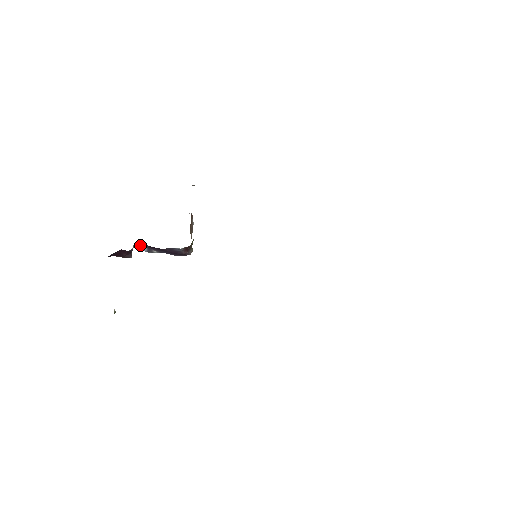
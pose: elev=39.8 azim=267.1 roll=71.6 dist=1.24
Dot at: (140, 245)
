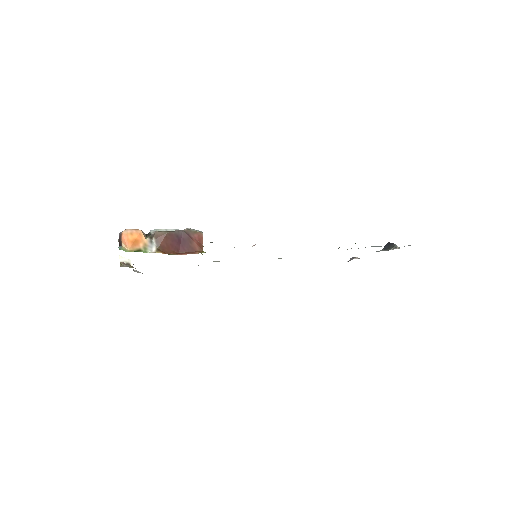
Dot at: occluded
